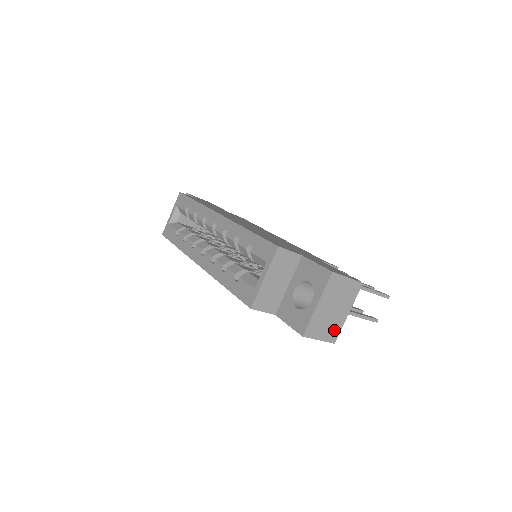
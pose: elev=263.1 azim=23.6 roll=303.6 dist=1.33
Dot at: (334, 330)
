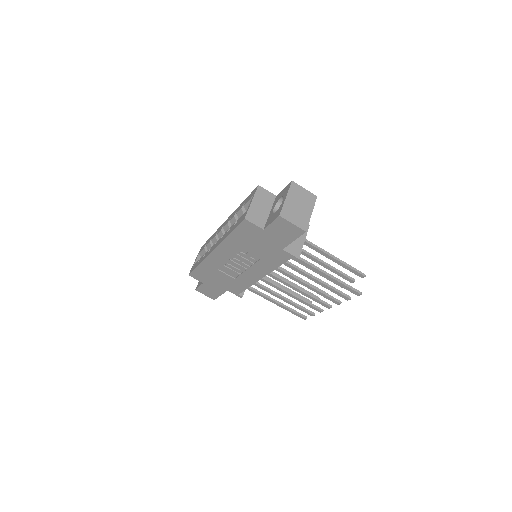
Dot at: (303, 221)
